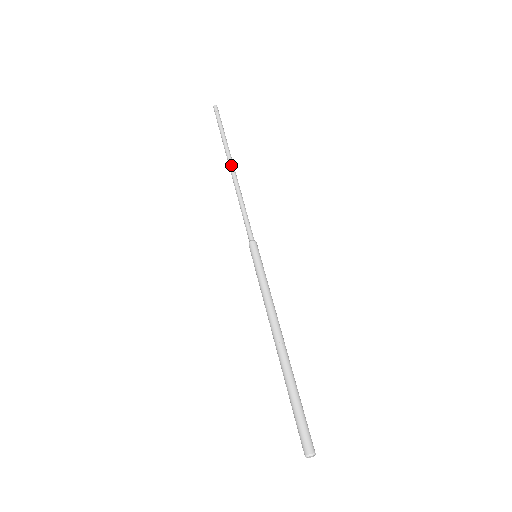
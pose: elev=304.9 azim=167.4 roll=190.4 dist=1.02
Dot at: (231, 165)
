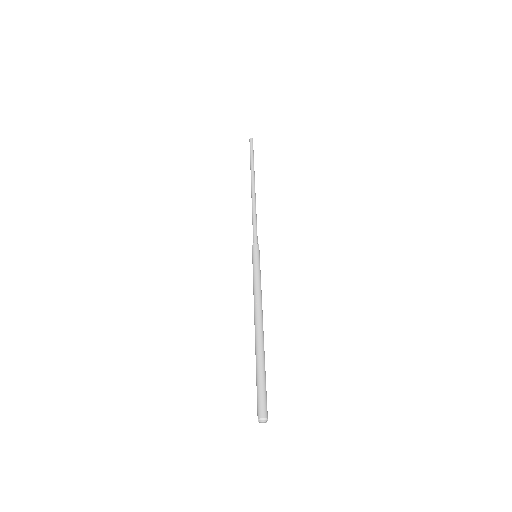
Dot at: (252, 184)
